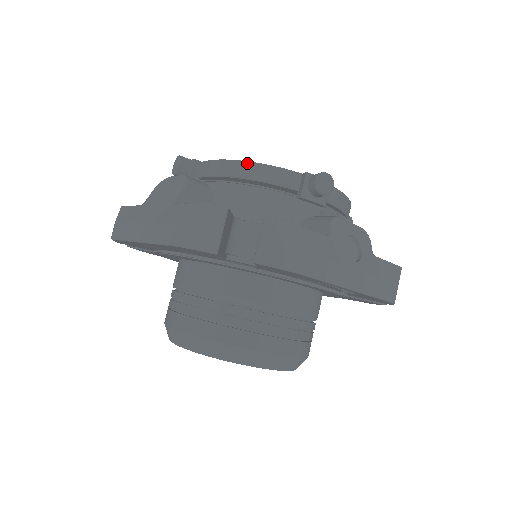
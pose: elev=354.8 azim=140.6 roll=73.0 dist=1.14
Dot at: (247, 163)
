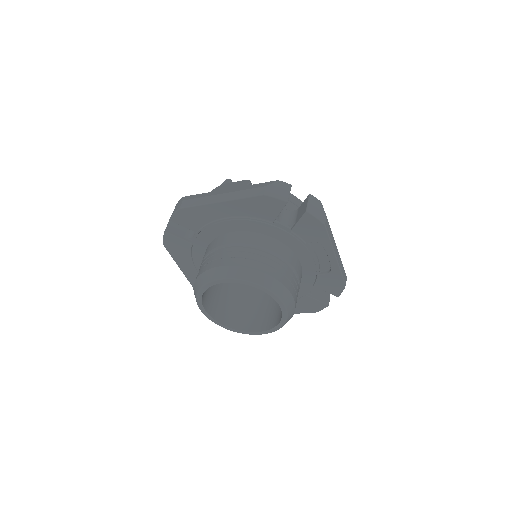
Dot at: occluded
